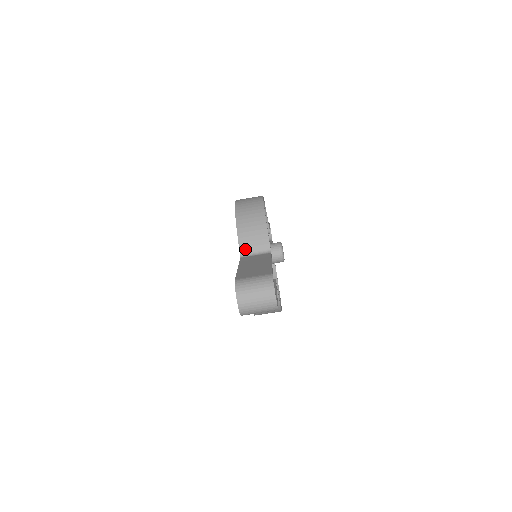
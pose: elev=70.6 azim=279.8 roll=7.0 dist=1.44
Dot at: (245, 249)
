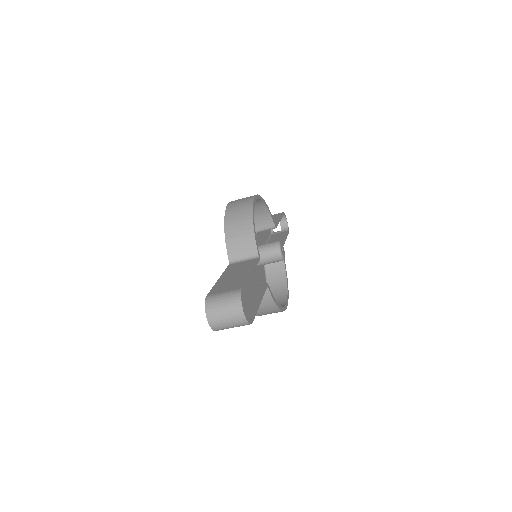
Dot at: (233, 255)
